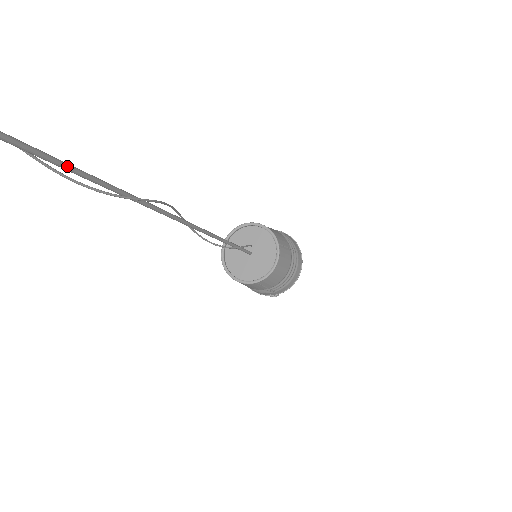
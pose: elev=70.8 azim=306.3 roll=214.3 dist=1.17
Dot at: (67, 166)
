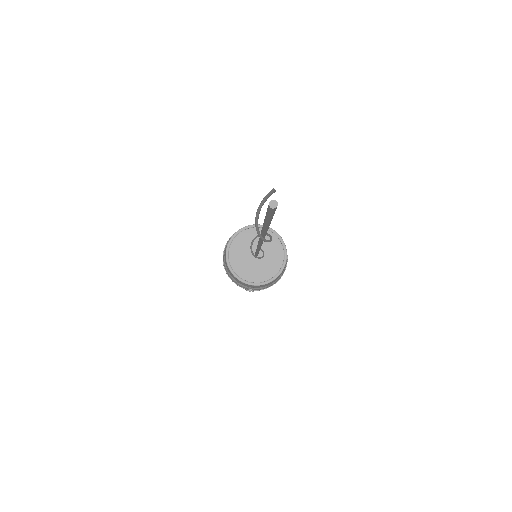
Dot at: occluded
